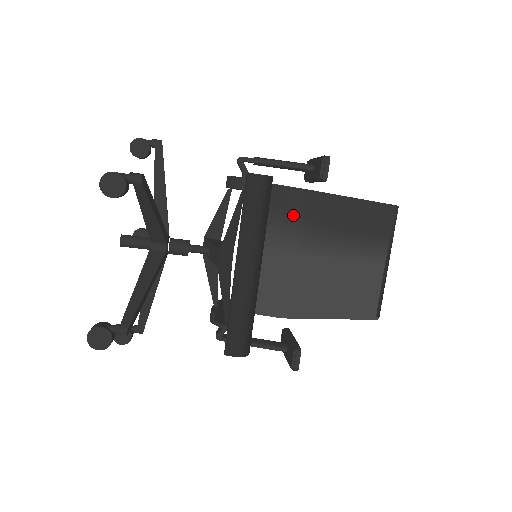
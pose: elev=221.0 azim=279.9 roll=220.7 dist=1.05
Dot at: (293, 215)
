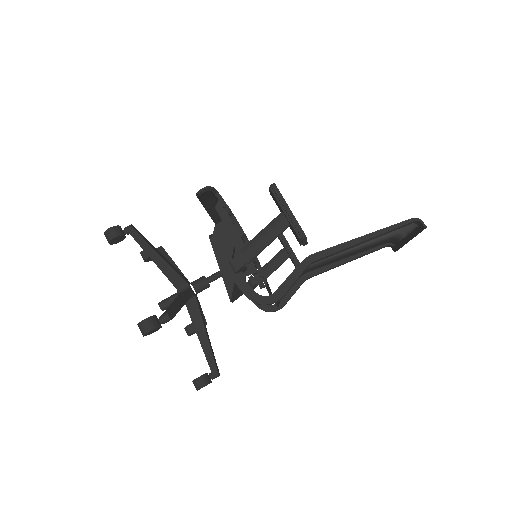
Dot at: occluded
